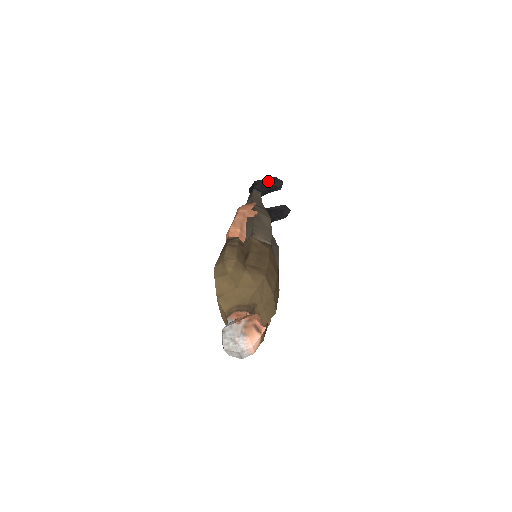
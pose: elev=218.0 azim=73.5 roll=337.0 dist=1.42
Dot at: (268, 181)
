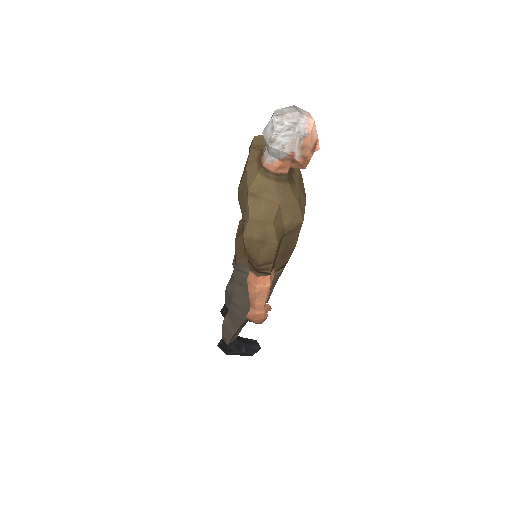
Dot at: occluded
